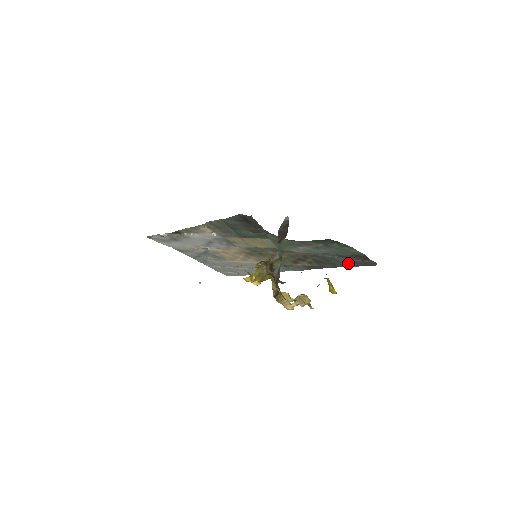
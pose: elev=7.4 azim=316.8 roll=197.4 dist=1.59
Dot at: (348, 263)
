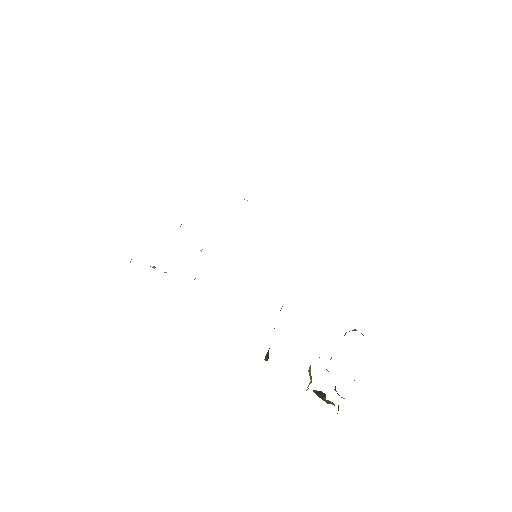
Dot at: occluded
